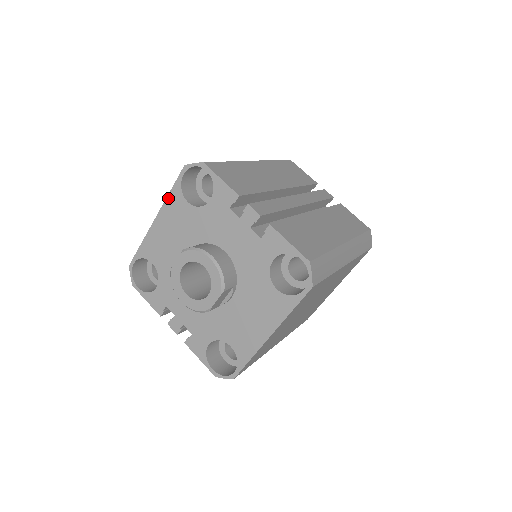
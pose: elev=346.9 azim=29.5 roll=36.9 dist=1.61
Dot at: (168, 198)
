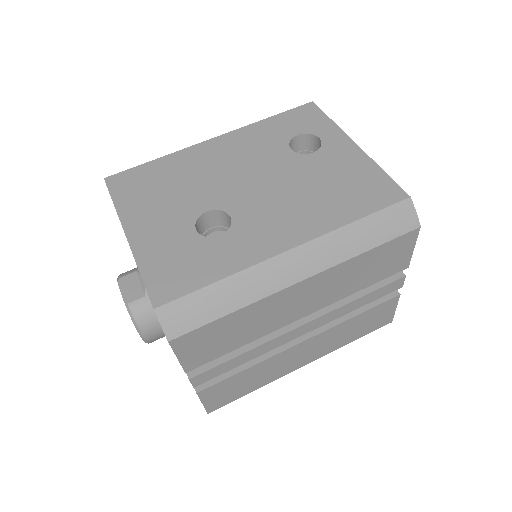
Dot at: (137, 266)
